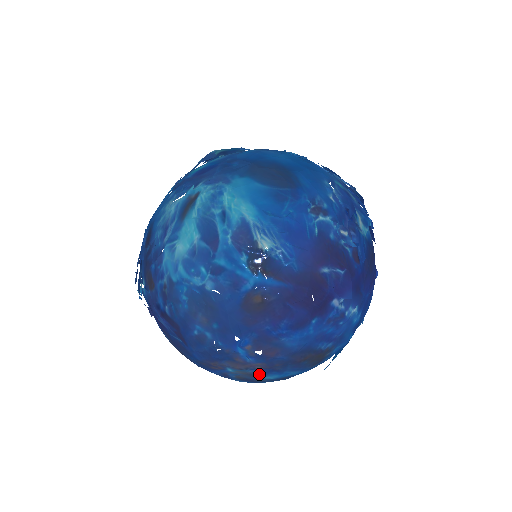
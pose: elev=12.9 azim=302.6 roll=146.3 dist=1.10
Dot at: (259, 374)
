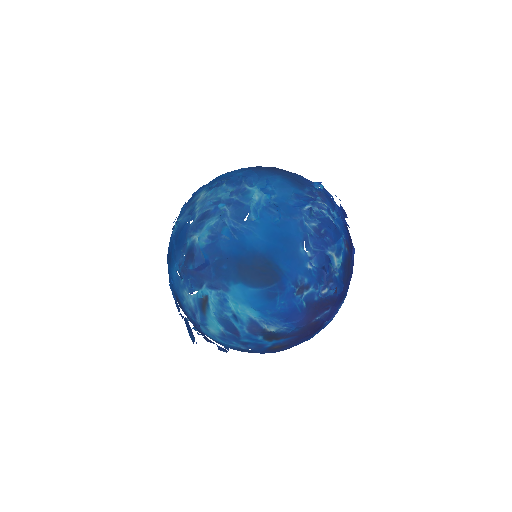
Dot at: occluded
